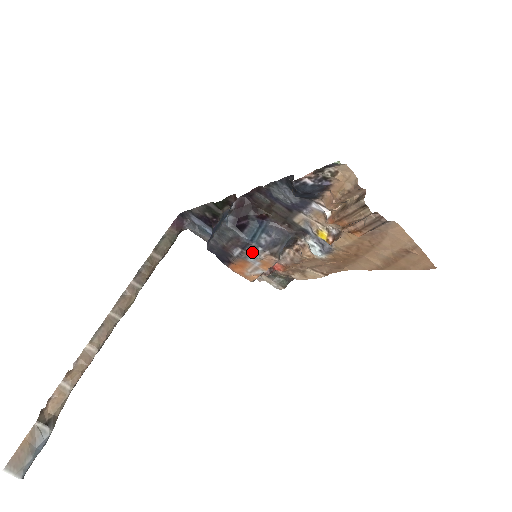
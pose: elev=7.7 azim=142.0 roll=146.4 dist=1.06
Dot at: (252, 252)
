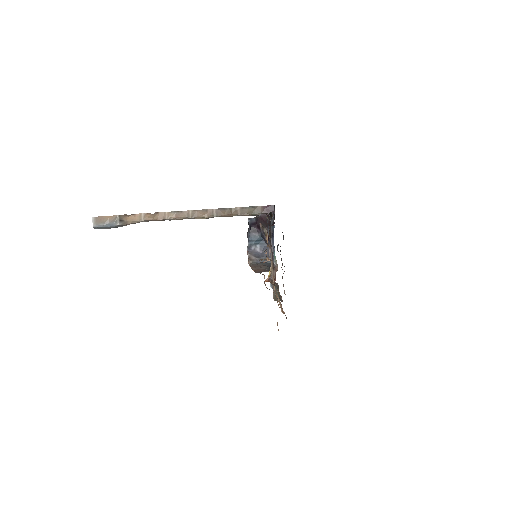
Dot at: occluded
